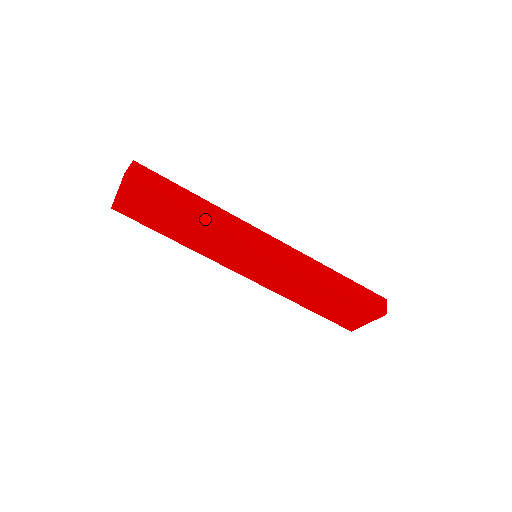
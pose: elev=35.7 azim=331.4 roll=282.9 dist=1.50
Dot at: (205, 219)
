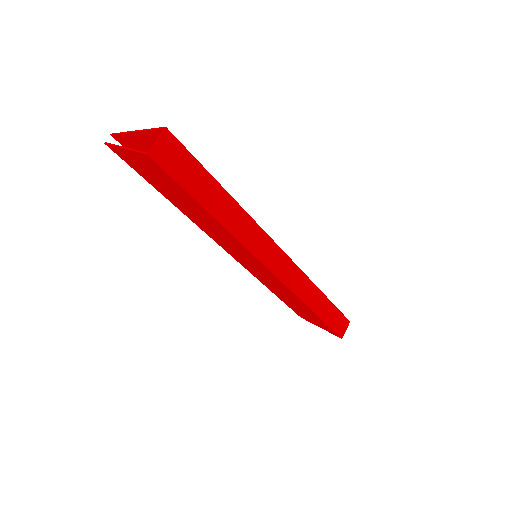
Dot at: (225, 229)
